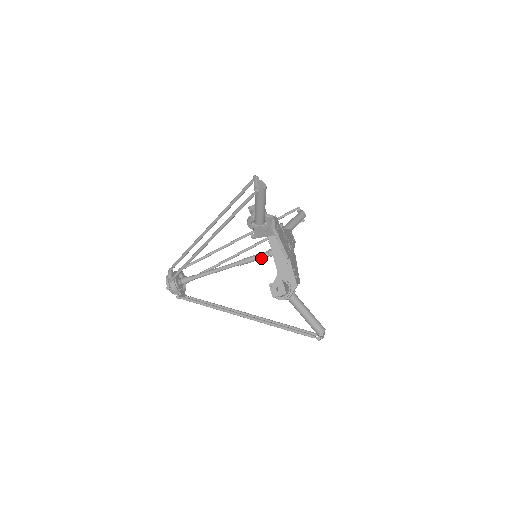
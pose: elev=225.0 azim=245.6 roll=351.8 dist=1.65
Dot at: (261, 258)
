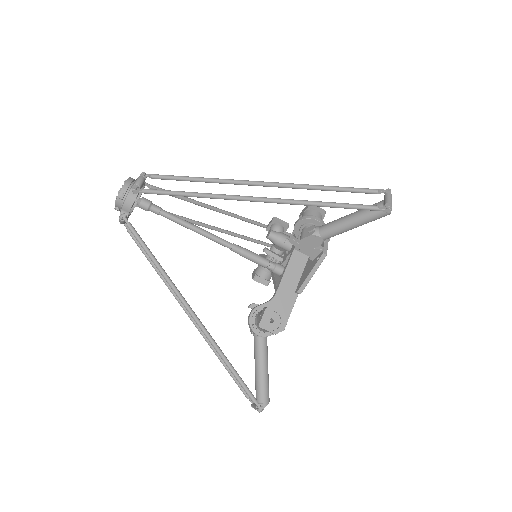
Dot at: (262, 264)
